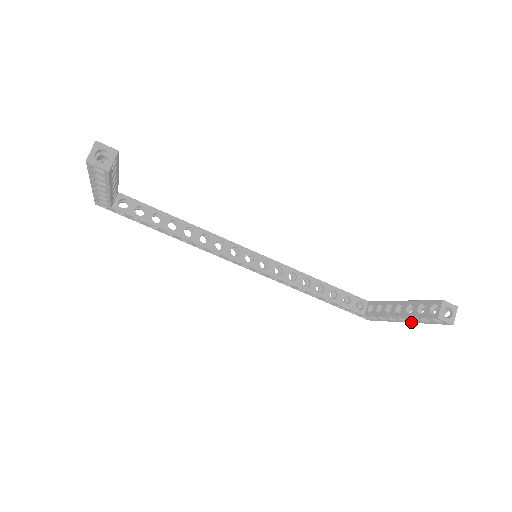
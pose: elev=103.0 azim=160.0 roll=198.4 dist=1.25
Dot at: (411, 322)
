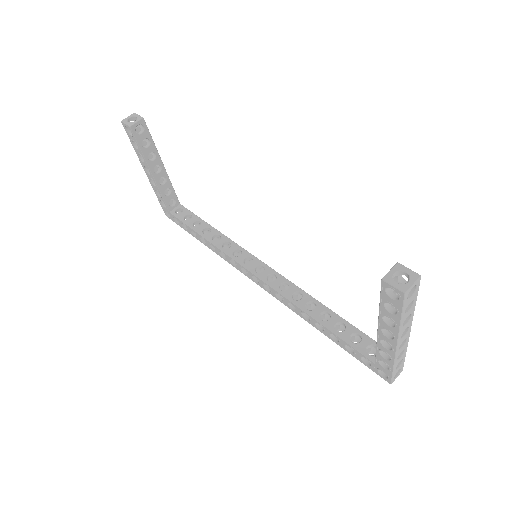
Dot at: (396, 337)
